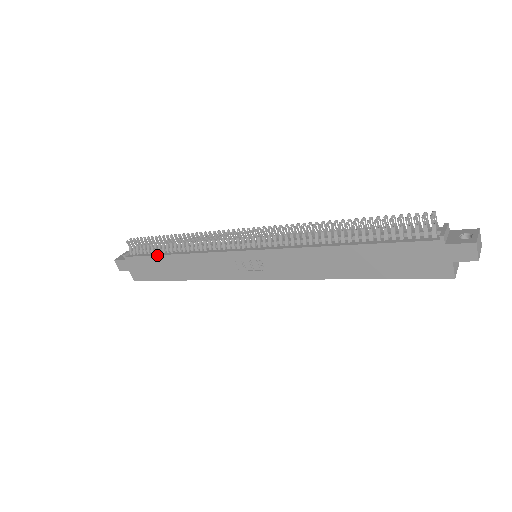
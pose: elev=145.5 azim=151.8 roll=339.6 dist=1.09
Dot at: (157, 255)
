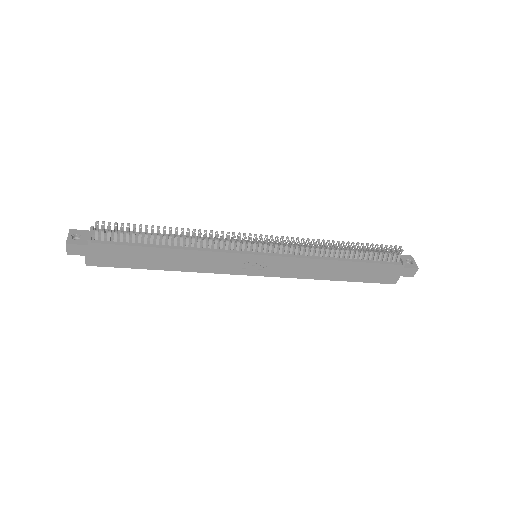
Dot at: (145, 246)
